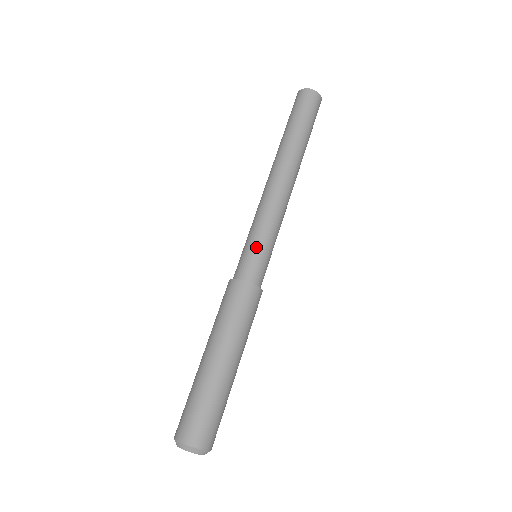
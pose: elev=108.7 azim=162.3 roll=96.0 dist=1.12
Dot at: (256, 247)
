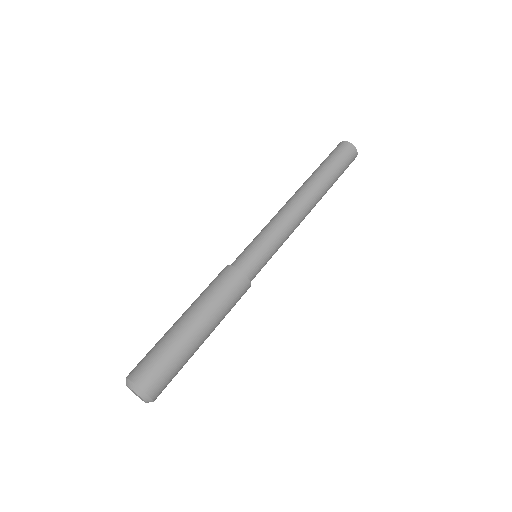
Dot at: (267, 255)
